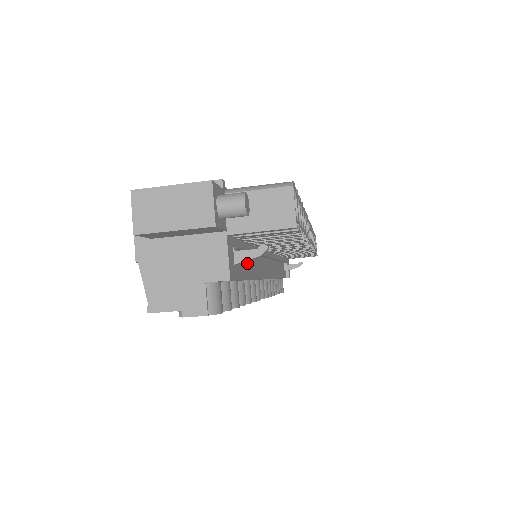
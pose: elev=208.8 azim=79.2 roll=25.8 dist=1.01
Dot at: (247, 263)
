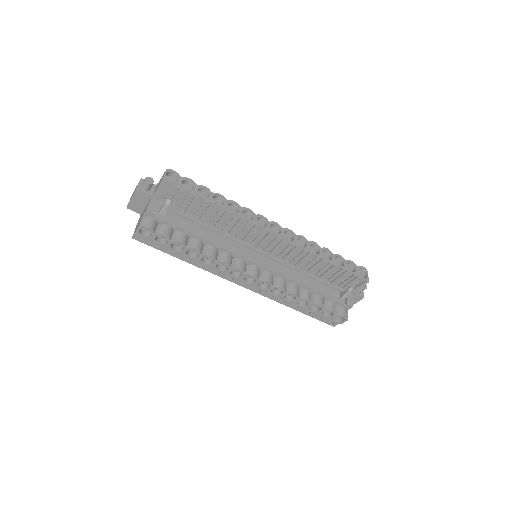
Dot at: (198, 230)
